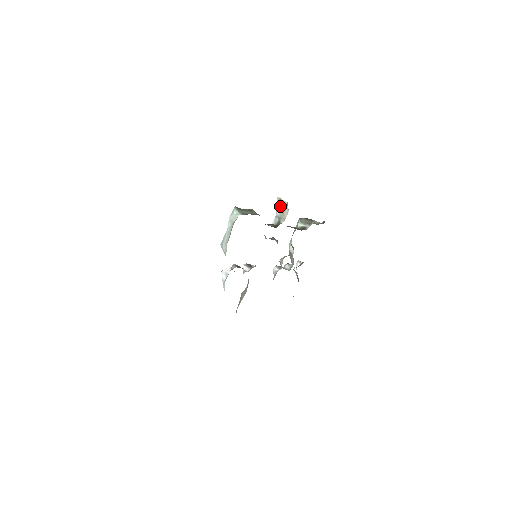
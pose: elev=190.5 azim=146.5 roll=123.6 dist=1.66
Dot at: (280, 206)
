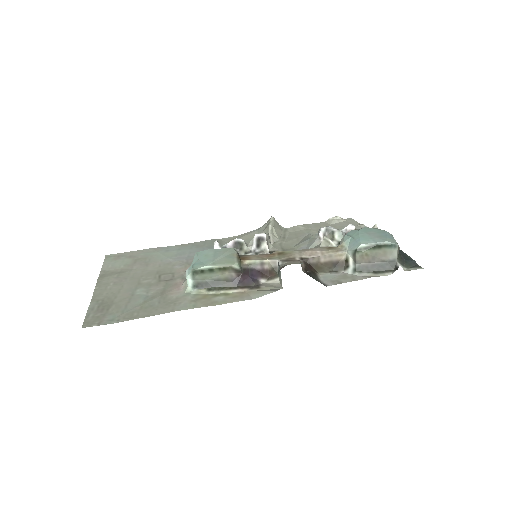
Dot at: occluded
